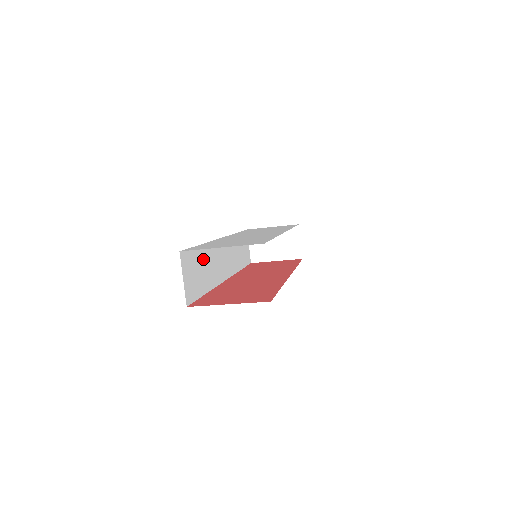
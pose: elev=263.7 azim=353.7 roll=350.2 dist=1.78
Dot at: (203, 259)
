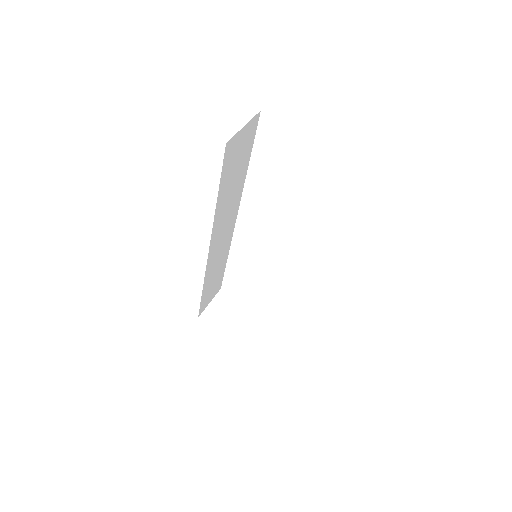
Dot at: (239, 177)
